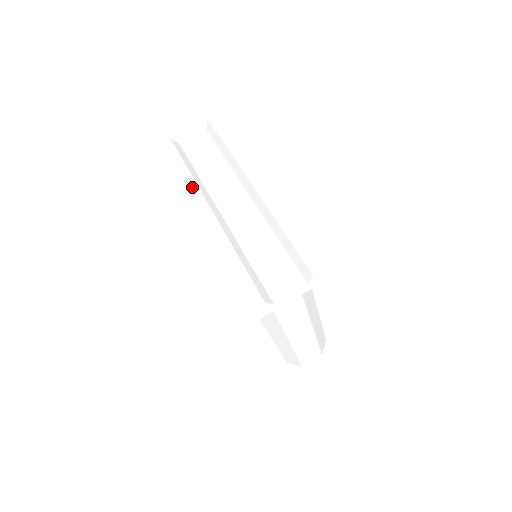
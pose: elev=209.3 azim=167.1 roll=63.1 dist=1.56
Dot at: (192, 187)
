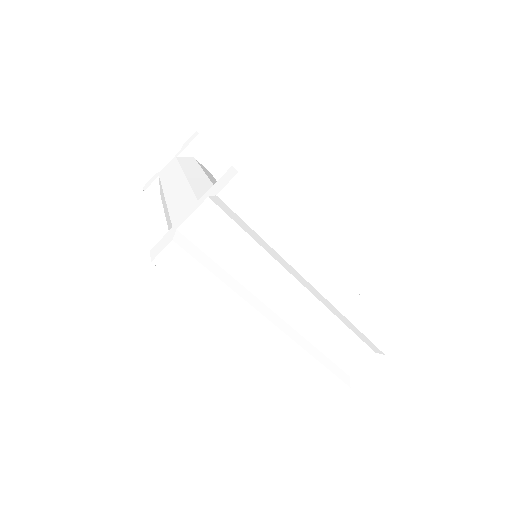
Dot at: (239, 304)
